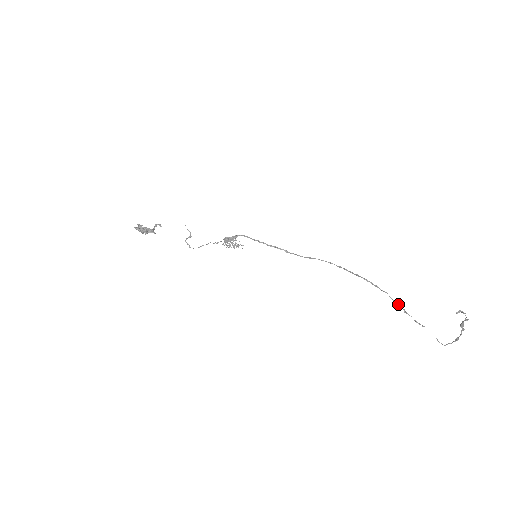
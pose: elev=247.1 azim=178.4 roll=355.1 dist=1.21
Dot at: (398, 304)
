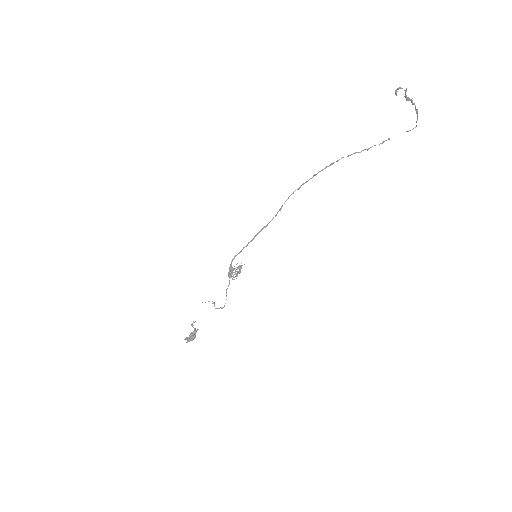
Dot at: (357, 152)
